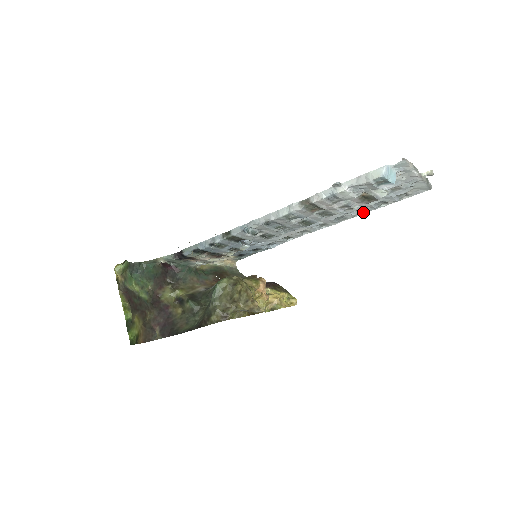
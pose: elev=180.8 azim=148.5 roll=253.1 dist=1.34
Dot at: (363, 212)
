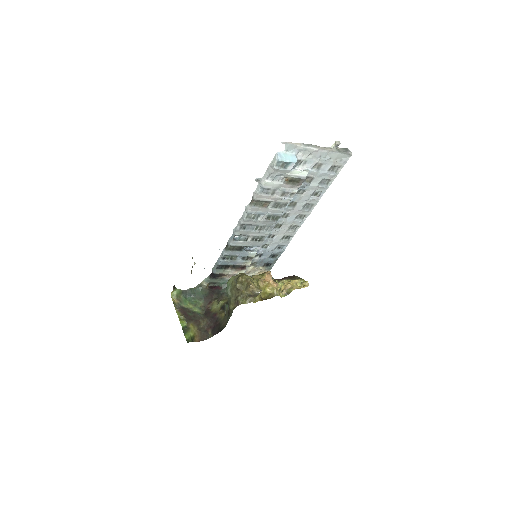
Dot at: (321, 194)
